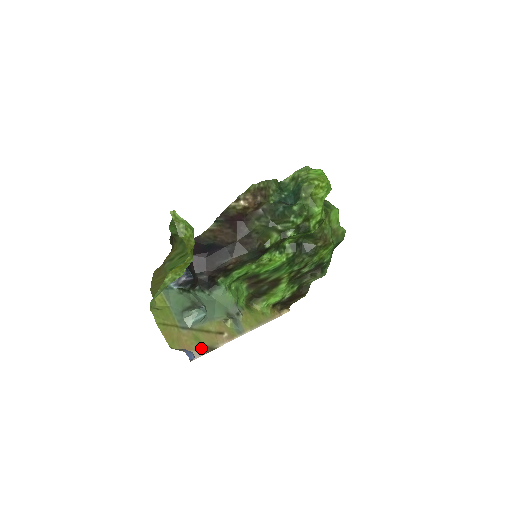
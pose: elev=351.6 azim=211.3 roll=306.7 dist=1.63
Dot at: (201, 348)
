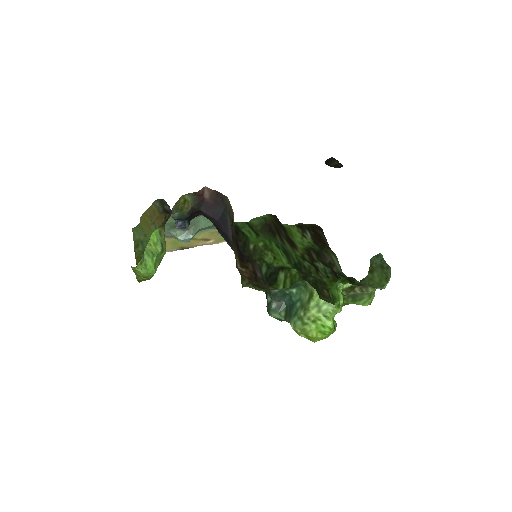
Dot at: (174, 249)
